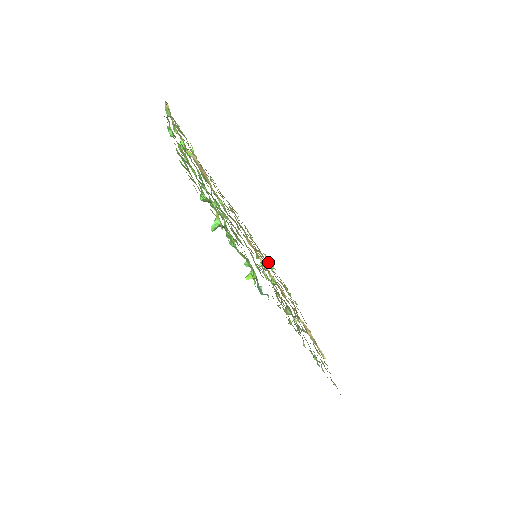
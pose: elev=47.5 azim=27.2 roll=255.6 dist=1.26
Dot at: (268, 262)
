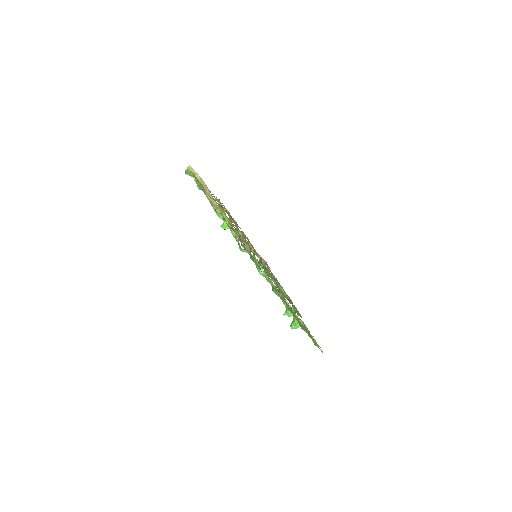
Dot at: occluded
